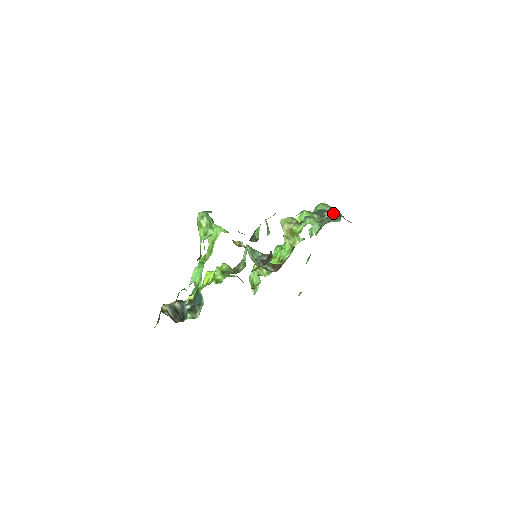
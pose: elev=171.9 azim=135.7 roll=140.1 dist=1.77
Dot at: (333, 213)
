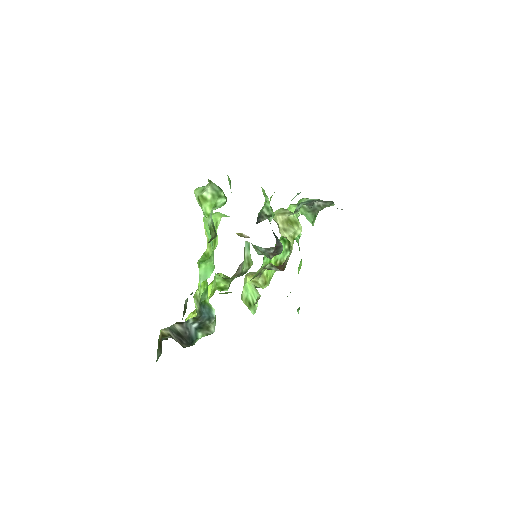
Dot at: (322, 201)
